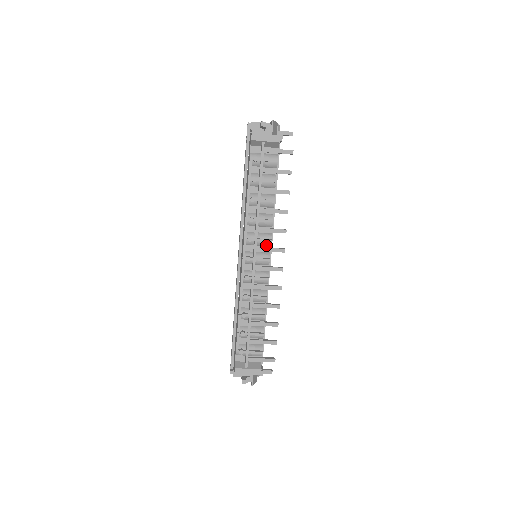
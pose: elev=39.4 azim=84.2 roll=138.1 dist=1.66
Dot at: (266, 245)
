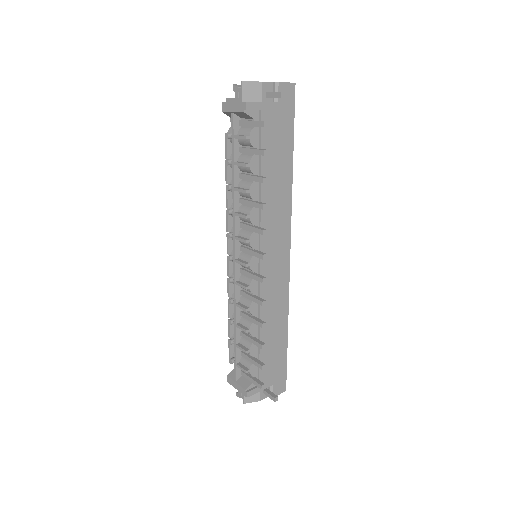
Dot at: (248, 245)
